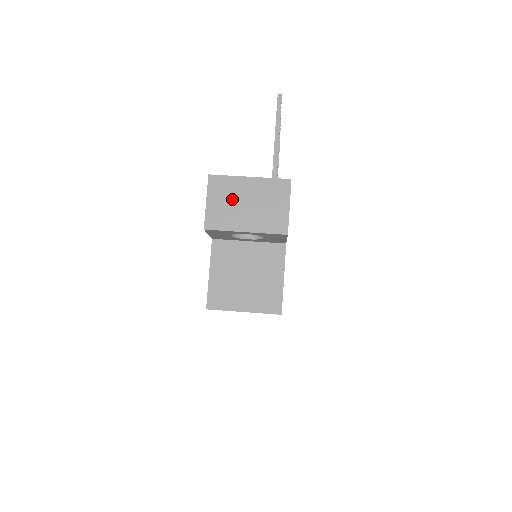
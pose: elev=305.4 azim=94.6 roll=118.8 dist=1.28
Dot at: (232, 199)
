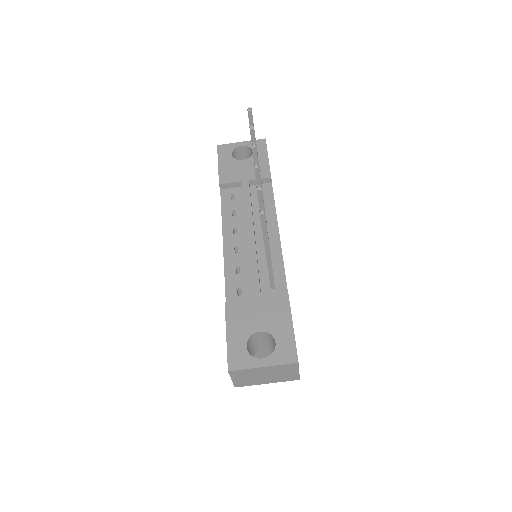
Dot at: (252, 376)
